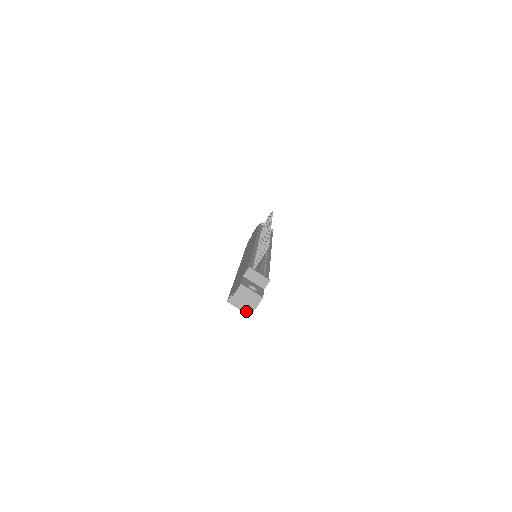
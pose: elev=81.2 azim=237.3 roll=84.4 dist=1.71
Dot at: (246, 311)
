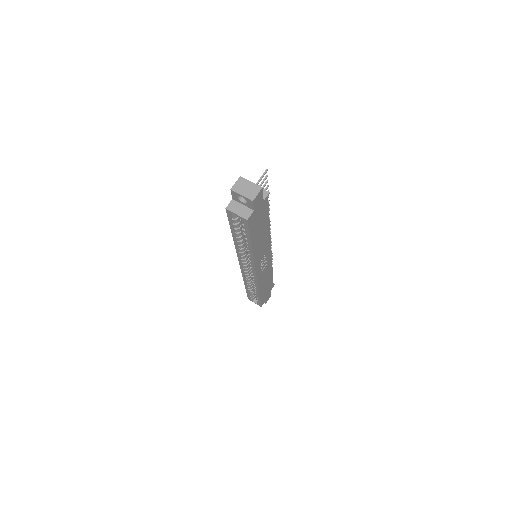
Dot at: (245, 216)
